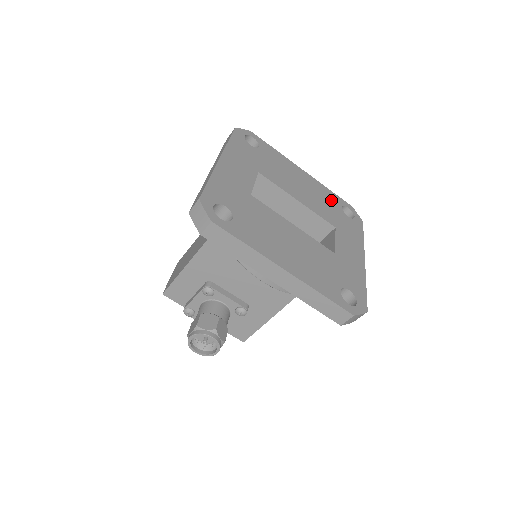
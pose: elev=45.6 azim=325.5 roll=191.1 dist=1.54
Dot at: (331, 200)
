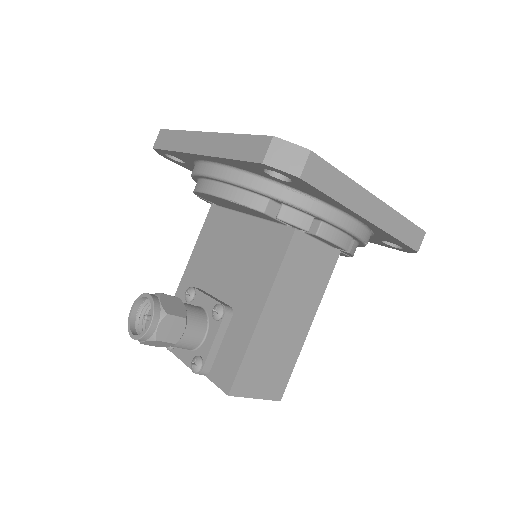
Dot at: occluded
